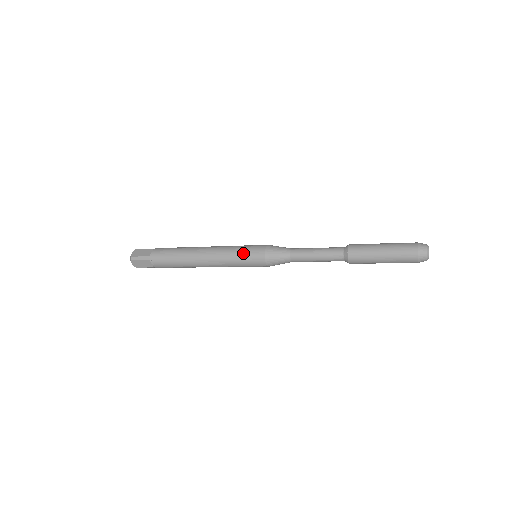
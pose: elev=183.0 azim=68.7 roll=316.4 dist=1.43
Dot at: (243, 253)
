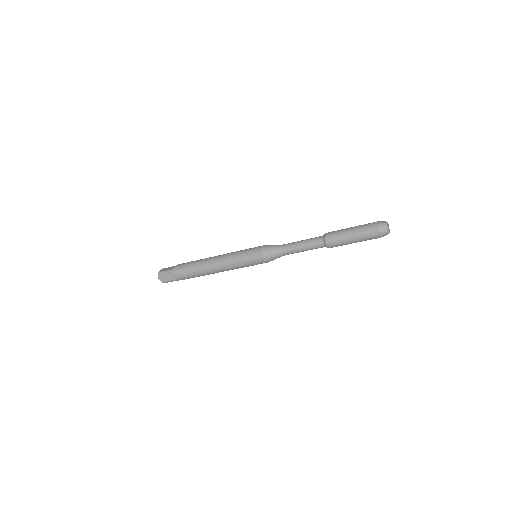
Dot at: (245, 252)
